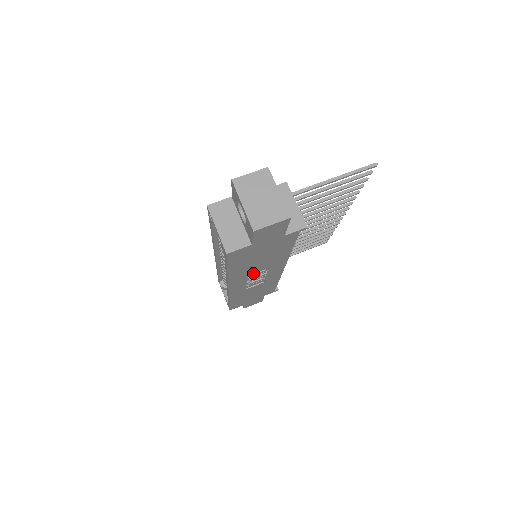
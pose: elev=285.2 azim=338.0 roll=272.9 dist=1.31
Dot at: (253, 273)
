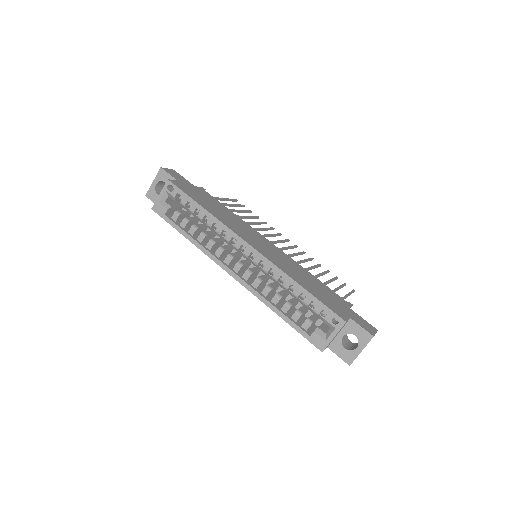
Dot at: occluded
